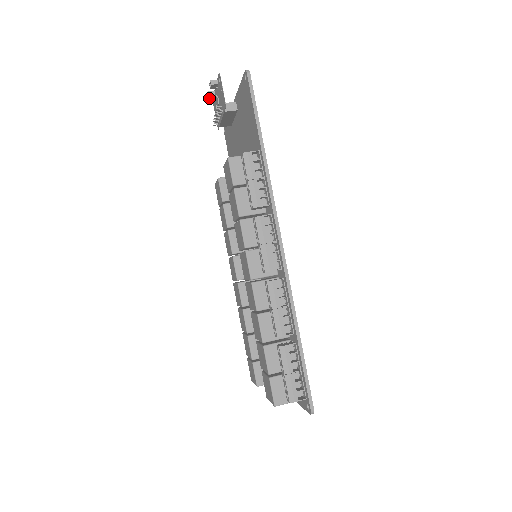
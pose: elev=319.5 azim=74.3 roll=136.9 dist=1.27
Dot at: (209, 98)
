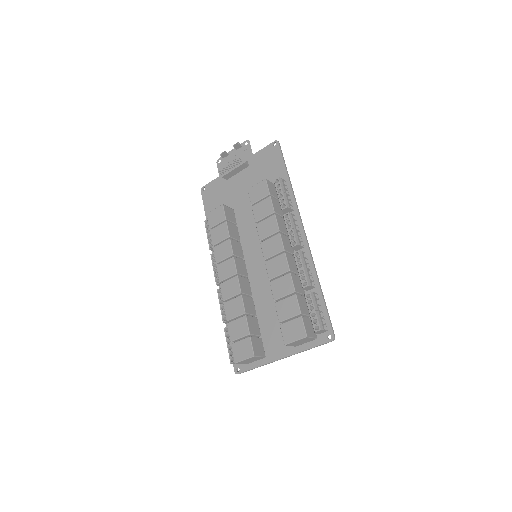
Dot at: (223, 156)
